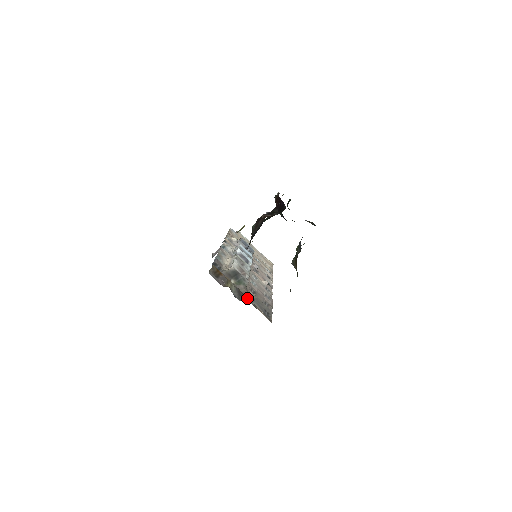
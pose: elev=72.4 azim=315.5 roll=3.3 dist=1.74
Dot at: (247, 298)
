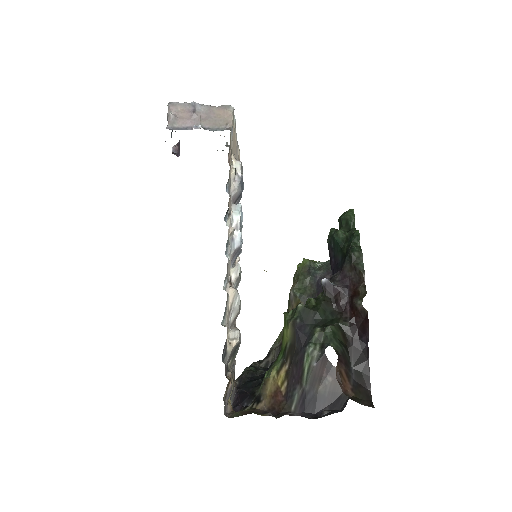
Dot at: (231, 371)
